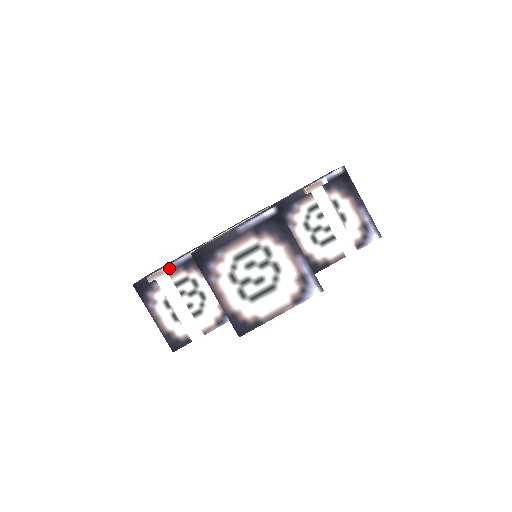
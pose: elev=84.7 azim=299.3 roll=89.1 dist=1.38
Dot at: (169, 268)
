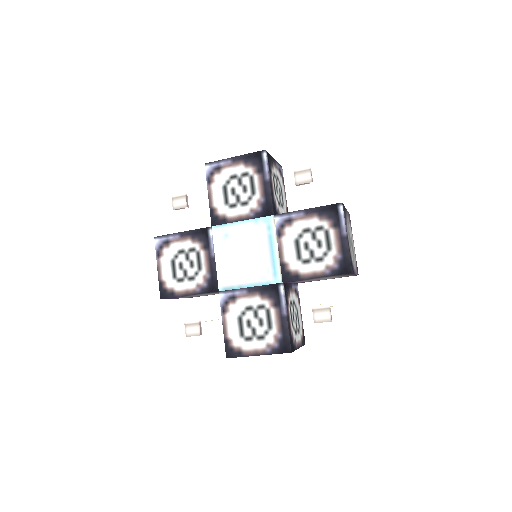
Dot at: (200, 328)
